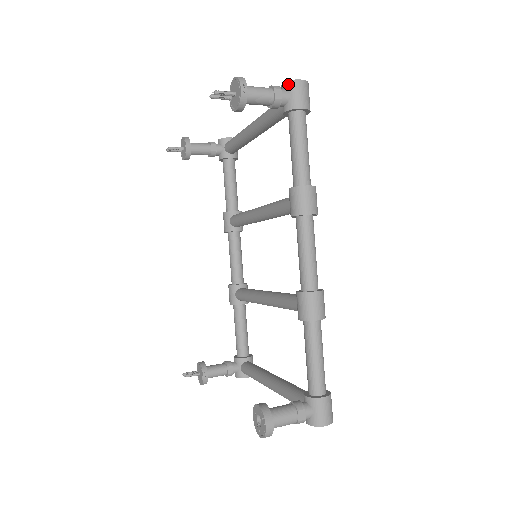
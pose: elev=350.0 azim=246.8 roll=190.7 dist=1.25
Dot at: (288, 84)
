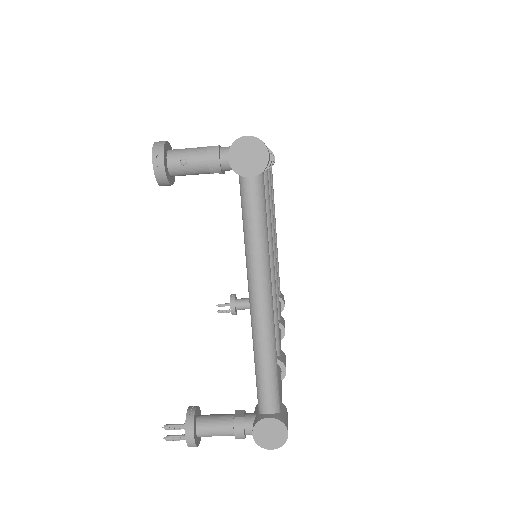
Dot at: occluded
